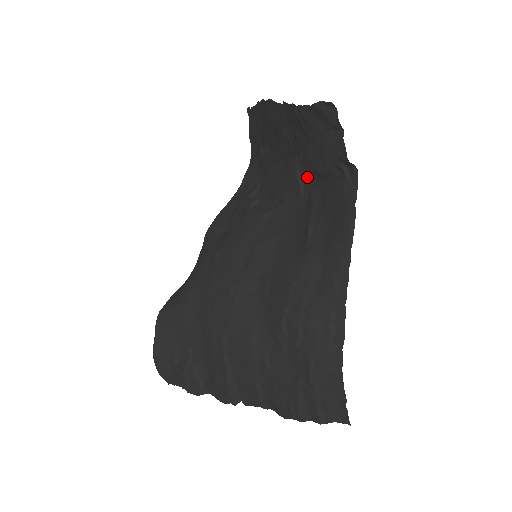
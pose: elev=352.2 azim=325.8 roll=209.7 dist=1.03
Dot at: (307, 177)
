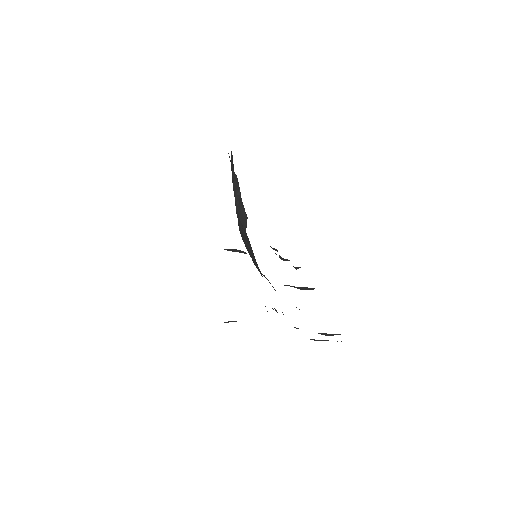
Dot at: occluded
